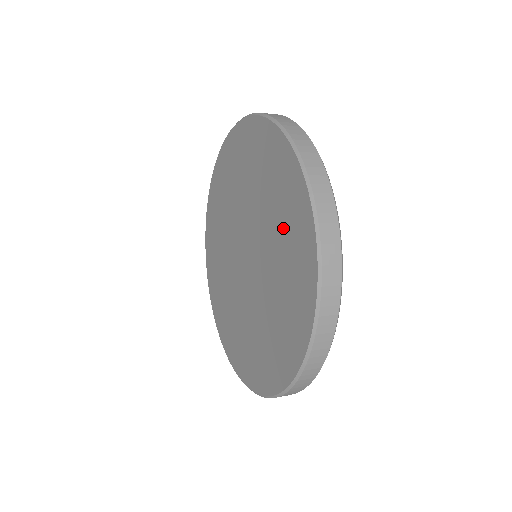
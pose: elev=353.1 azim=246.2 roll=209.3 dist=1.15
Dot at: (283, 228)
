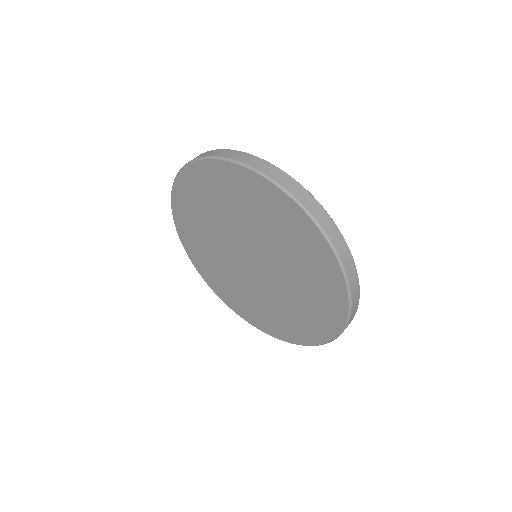
Dot at: (309, 301)
